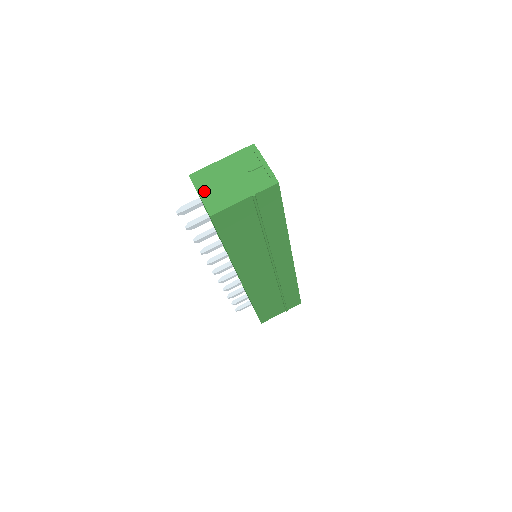
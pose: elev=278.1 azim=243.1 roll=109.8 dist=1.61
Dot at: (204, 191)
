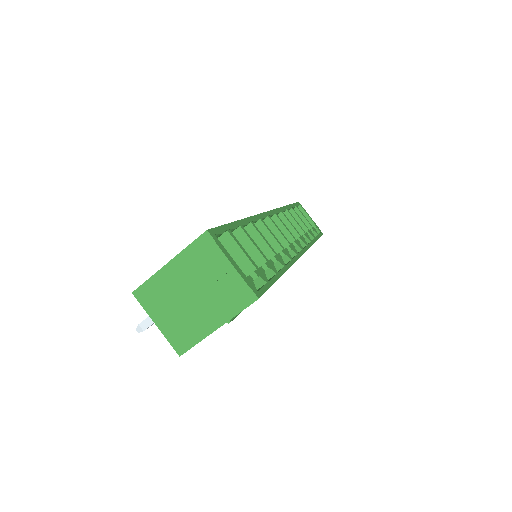
Dot at: (160, 318)
